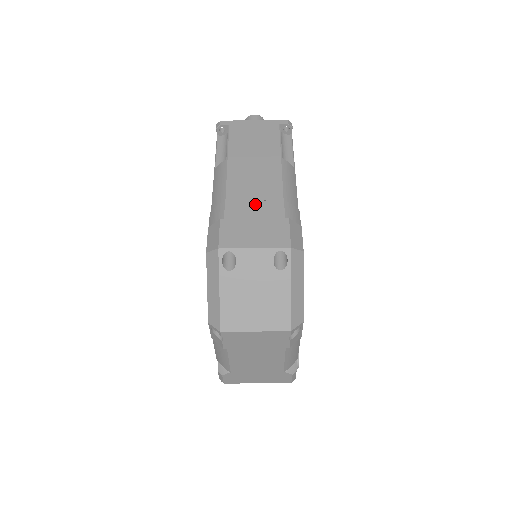
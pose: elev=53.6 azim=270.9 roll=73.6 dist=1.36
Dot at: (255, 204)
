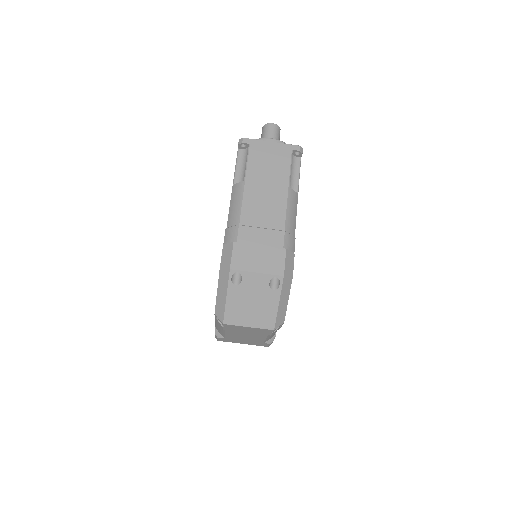
Dot at: (262, 232)
